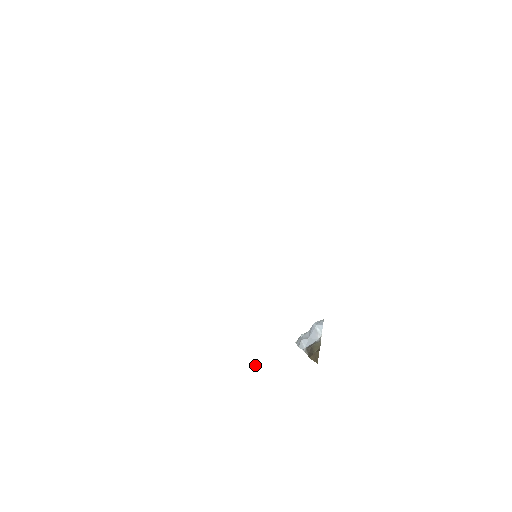
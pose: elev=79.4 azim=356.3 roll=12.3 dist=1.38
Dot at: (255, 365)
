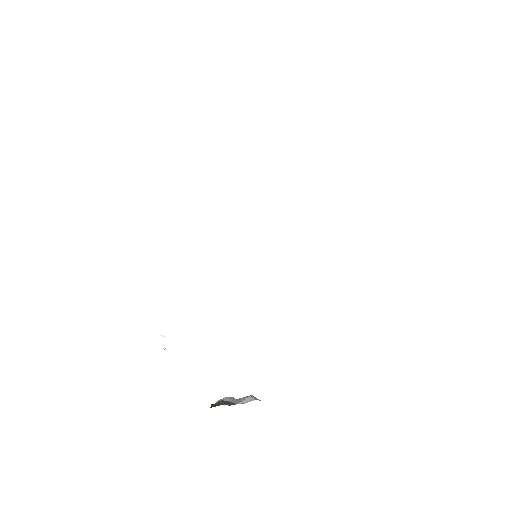
Dot at: occluded
